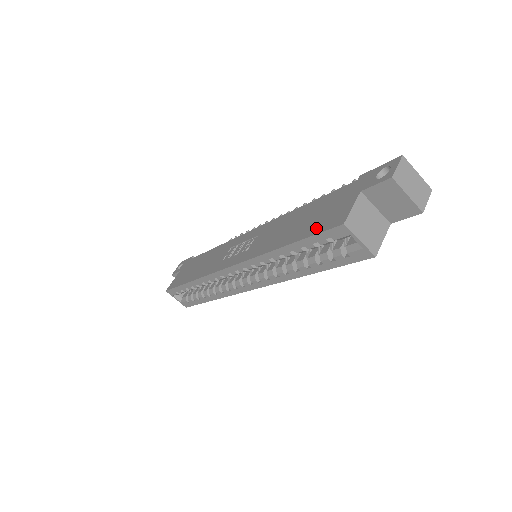
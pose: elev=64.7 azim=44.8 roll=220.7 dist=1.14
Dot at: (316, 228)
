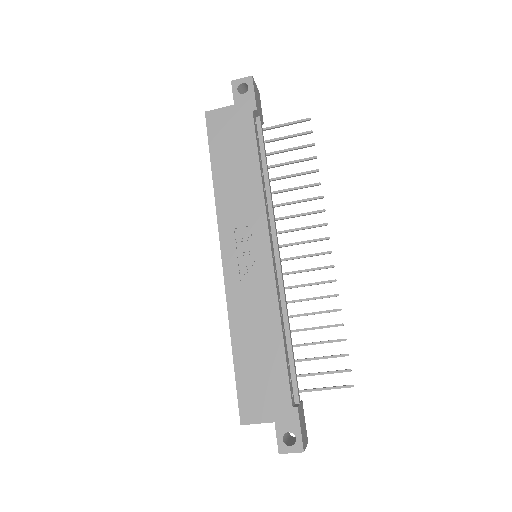
Dot at: (244, 389)
